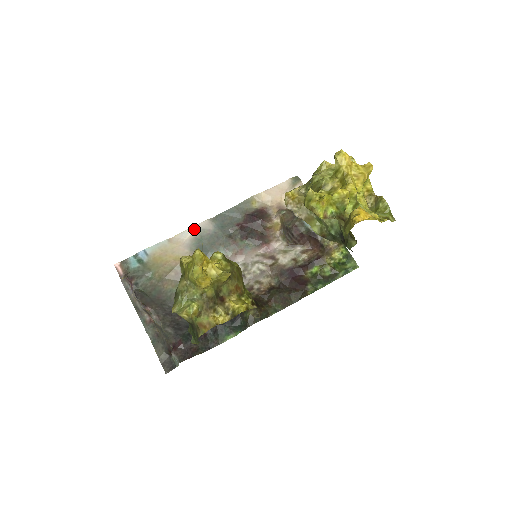
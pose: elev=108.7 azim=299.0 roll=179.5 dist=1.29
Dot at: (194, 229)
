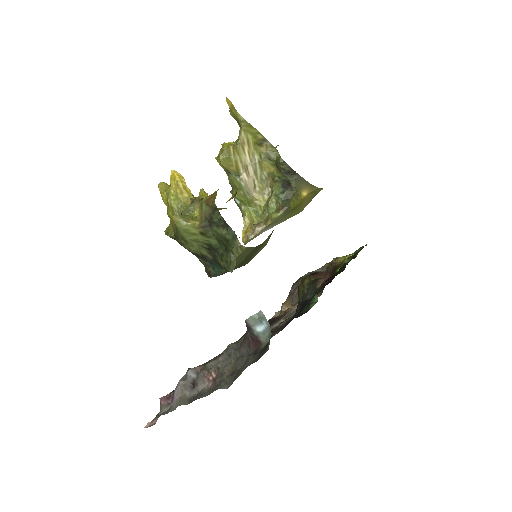
Dot at: occluded
